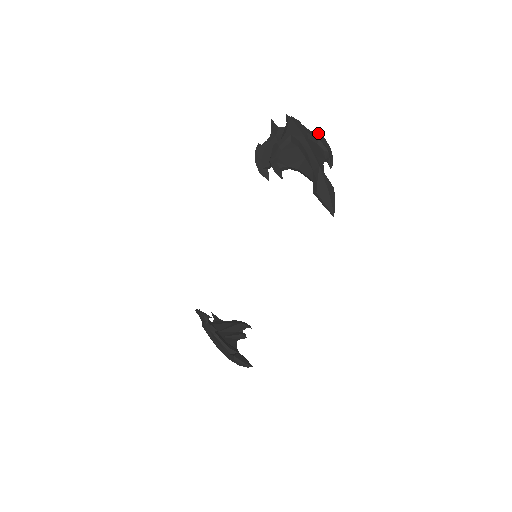
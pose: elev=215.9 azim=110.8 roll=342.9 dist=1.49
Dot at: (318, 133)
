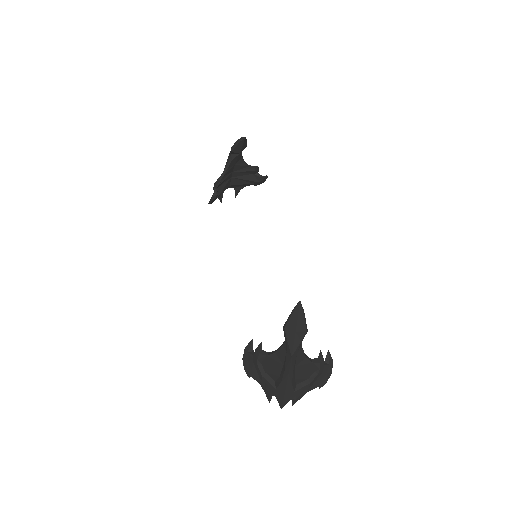
Dot at: occluded
